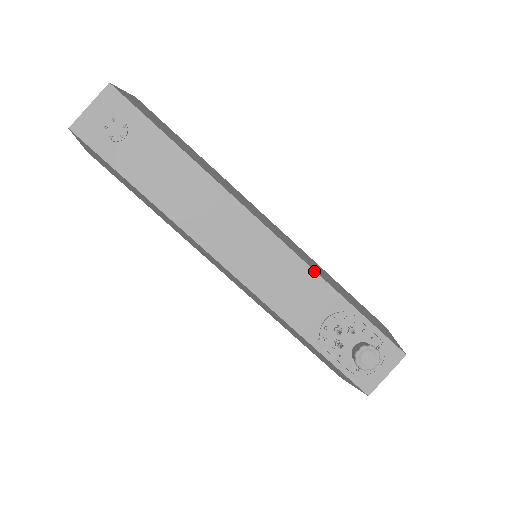
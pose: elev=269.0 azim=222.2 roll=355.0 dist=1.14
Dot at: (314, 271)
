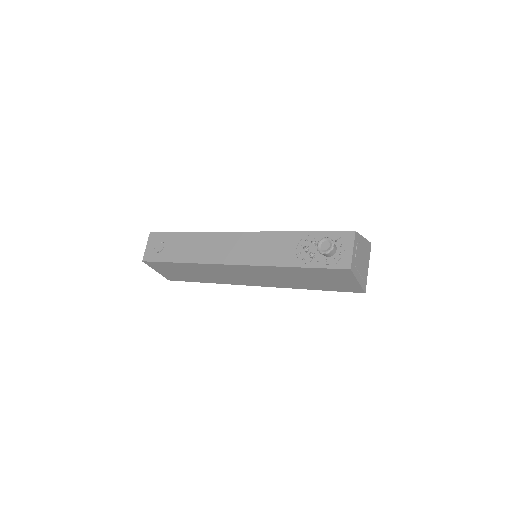
Dot at: (275, 232)
